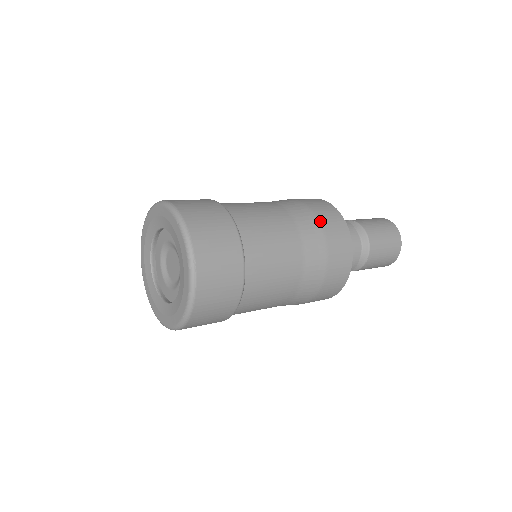
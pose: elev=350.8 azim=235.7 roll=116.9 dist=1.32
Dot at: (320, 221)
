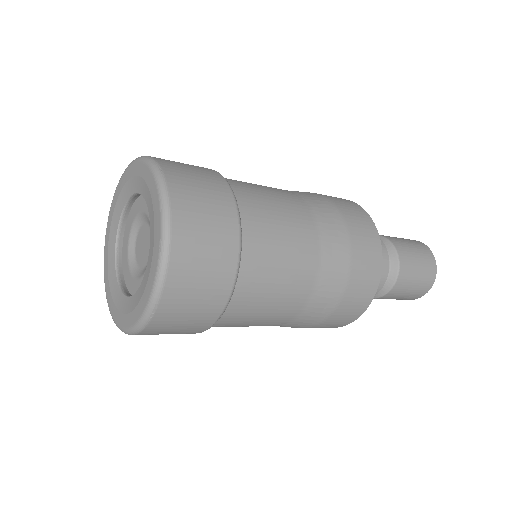
Dot at: (315, 193)
